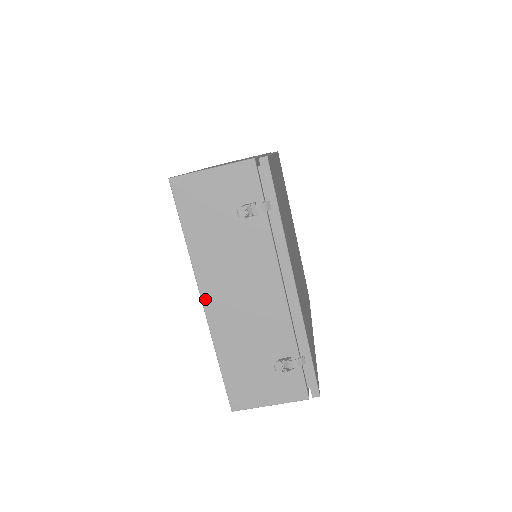
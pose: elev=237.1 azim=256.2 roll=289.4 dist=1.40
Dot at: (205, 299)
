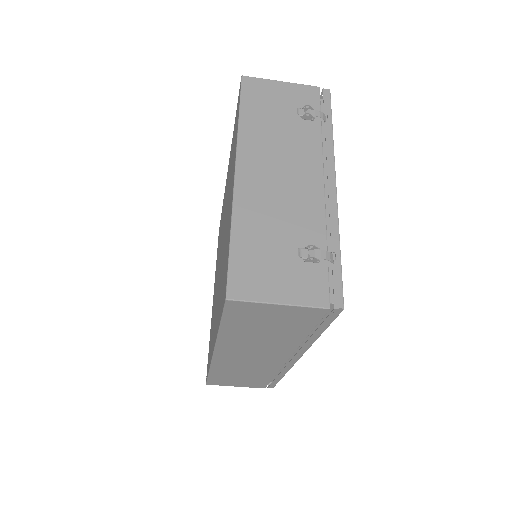
Dot at: (239, 169)
